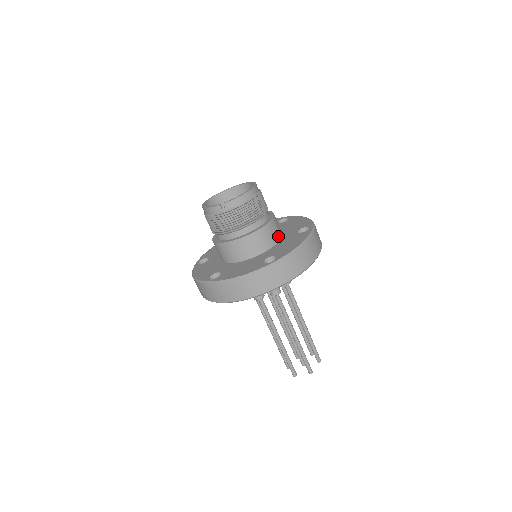
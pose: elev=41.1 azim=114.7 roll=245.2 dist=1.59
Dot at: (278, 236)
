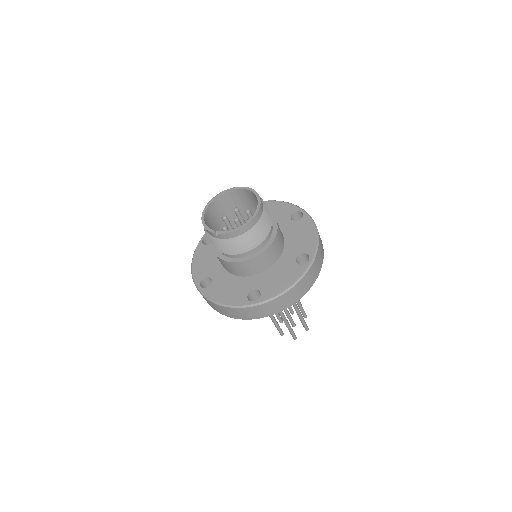
Dot at: (275, 258)
